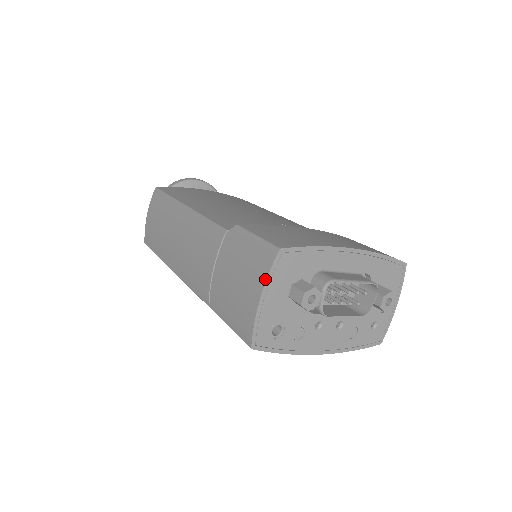
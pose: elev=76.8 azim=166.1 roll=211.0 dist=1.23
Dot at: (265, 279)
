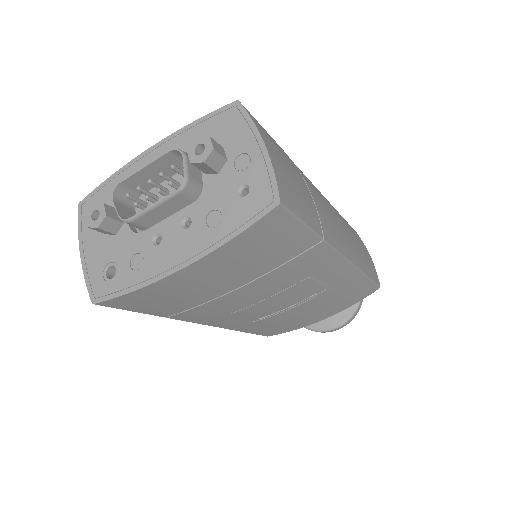
Dot at: (79, 235)
